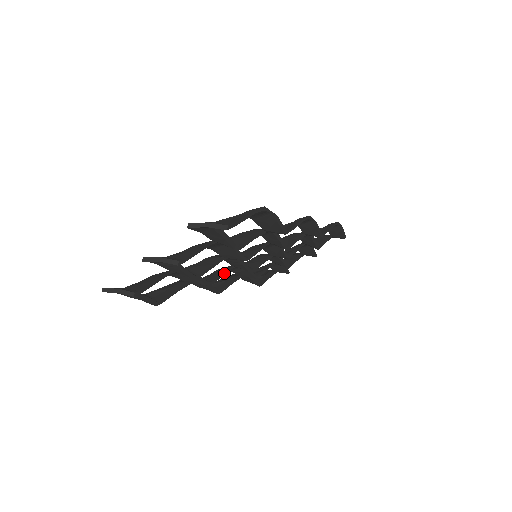
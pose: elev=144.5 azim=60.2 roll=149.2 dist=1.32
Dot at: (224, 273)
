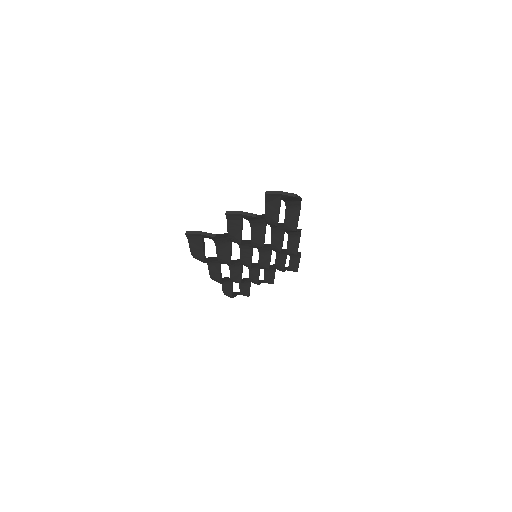
Dot at: (236, 261)
